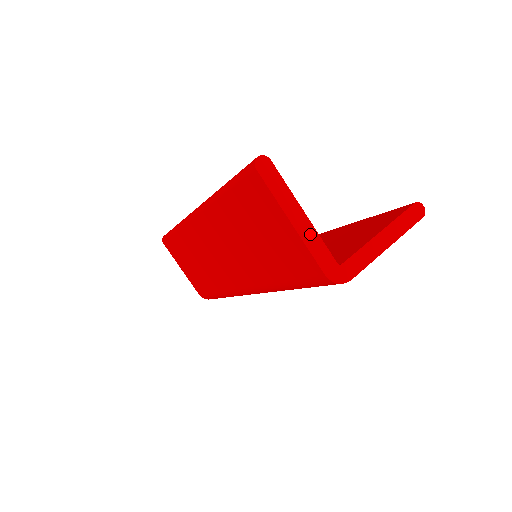
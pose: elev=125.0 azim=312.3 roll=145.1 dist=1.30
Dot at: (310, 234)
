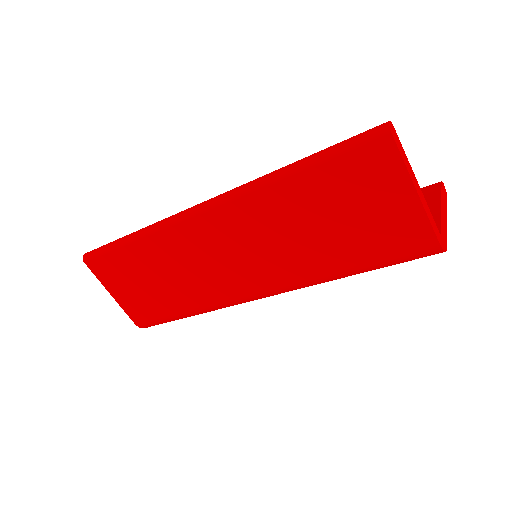
Dot at: (425, 204)
